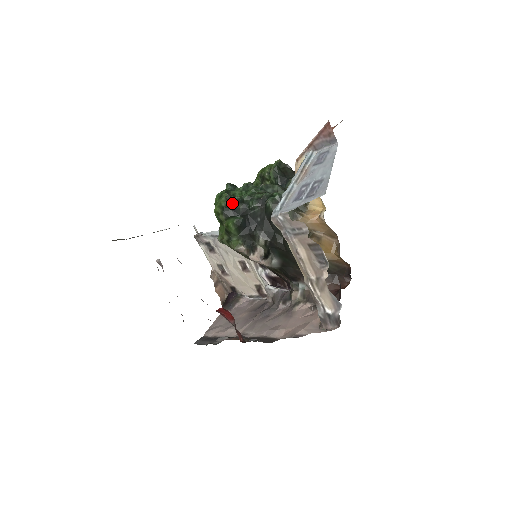
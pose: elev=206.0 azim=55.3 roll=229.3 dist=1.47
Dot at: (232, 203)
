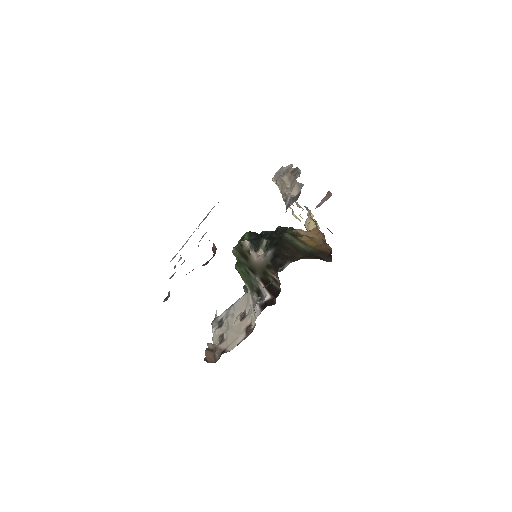
Dot at: occluded
